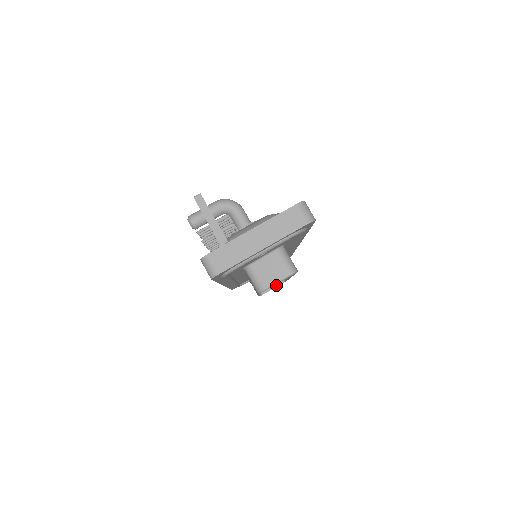
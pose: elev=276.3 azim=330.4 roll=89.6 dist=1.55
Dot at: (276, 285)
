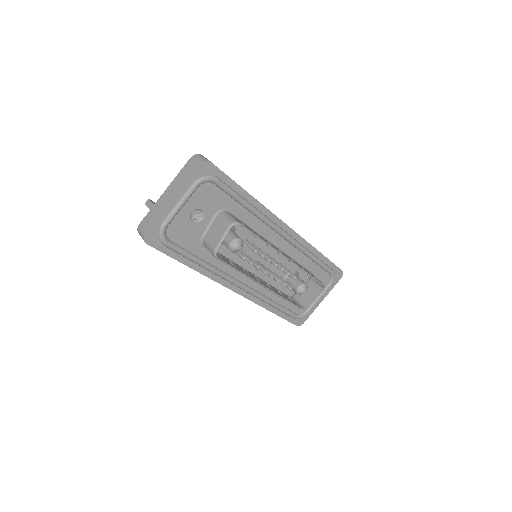
Dot at: (318, 294)
